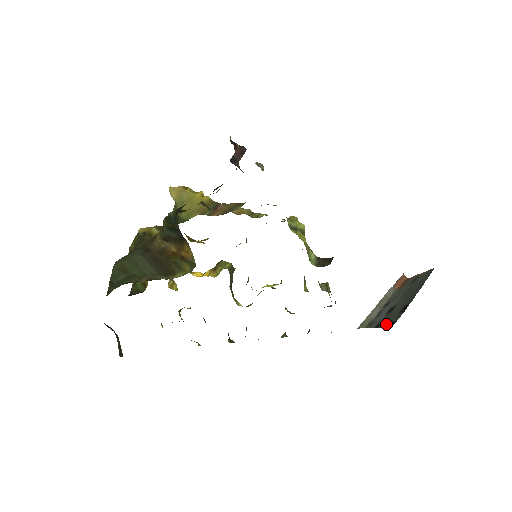
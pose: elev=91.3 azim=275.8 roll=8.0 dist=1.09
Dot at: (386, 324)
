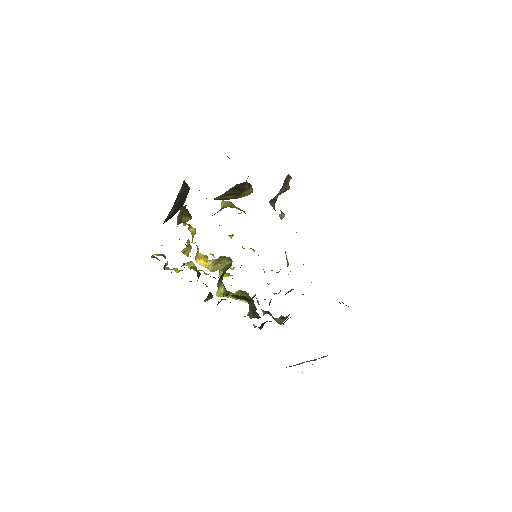
Dot at: occluded
